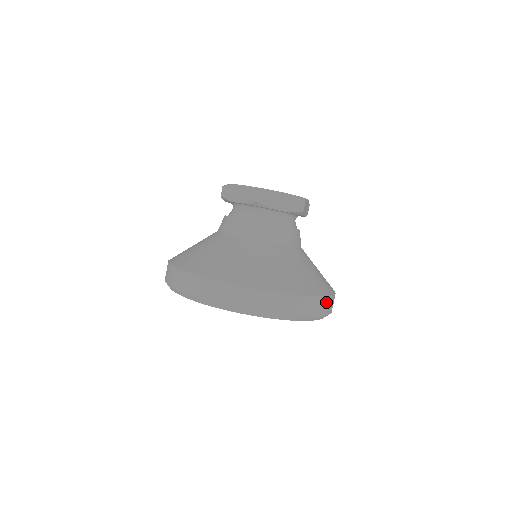
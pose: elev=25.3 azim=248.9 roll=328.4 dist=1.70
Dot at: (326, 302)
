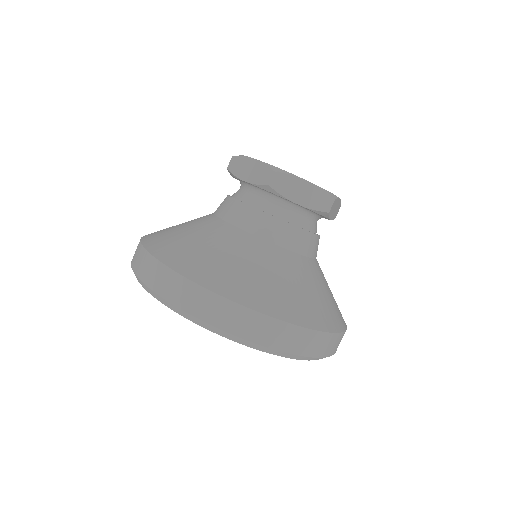
Dot at: occluded
